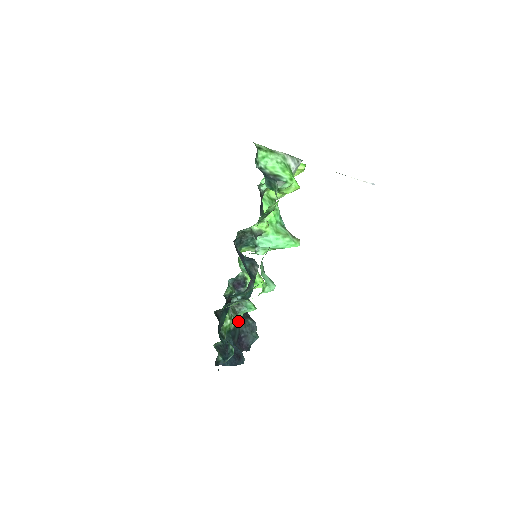
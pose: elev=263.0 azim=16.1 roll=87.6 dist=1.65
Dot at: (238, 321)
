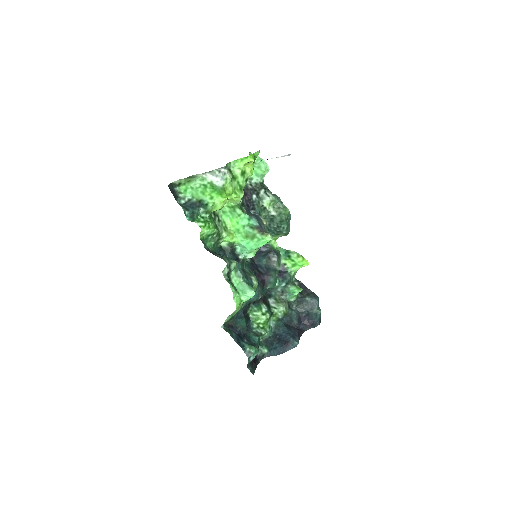
Dot at: (294, 304)
